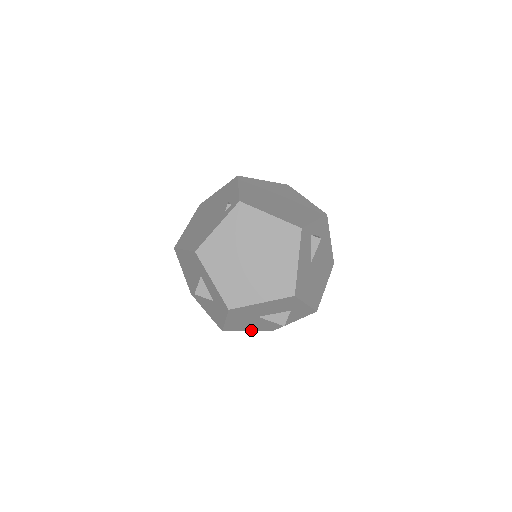
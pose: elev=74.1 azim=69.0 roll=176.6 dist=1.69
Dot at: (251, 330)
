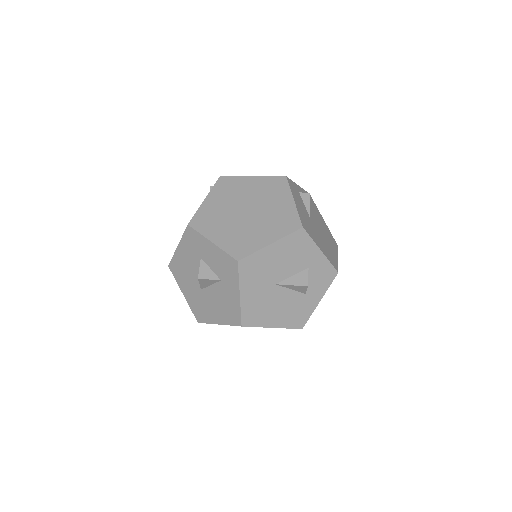
Dot at: (276, 326)
